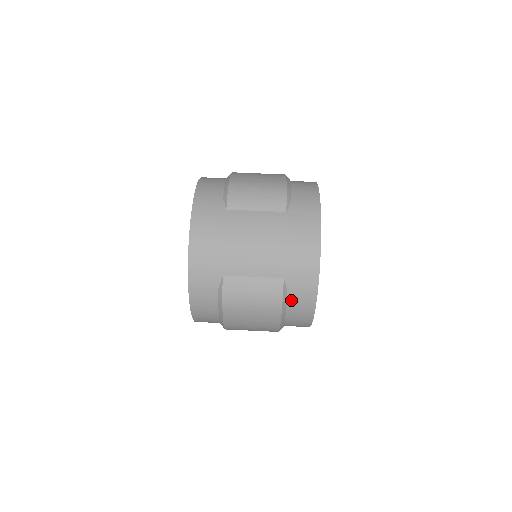
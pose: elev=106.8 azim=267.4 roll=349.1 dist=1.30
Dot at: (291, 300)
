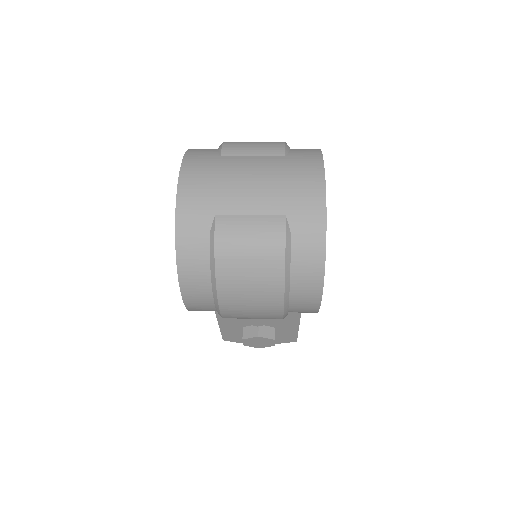
Dot at: (296, 245)
